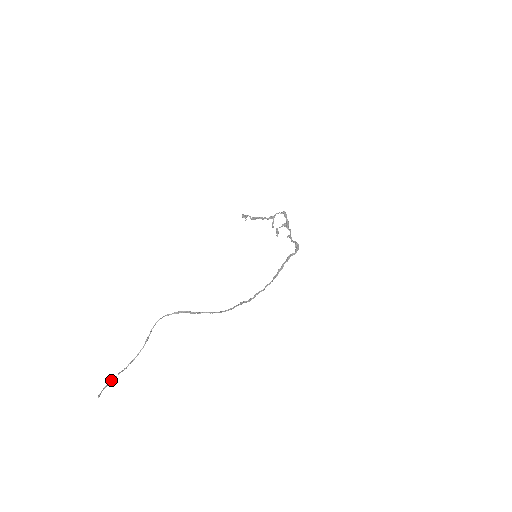
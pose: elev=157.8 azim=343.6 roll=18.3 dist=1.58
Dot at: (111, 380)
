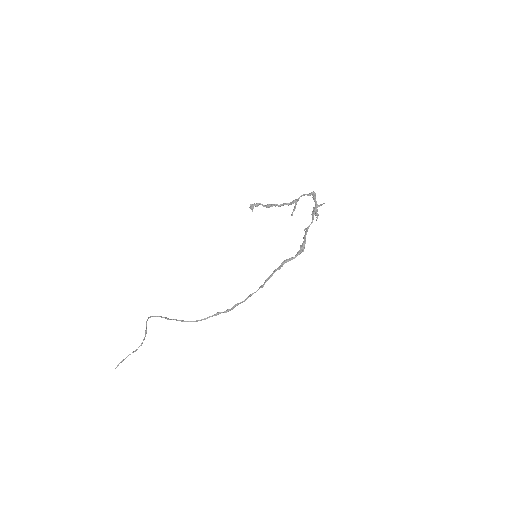
Dot at: (126, 357)
